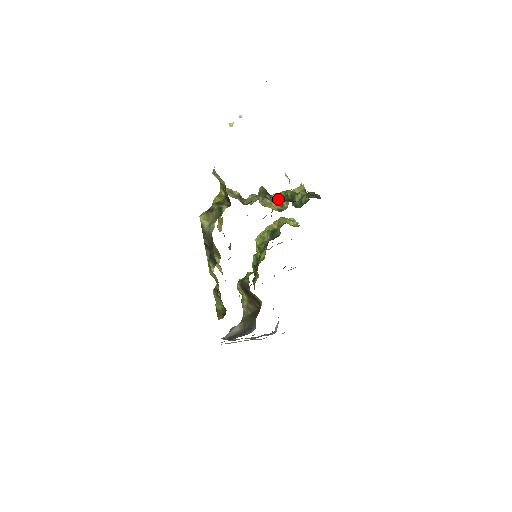
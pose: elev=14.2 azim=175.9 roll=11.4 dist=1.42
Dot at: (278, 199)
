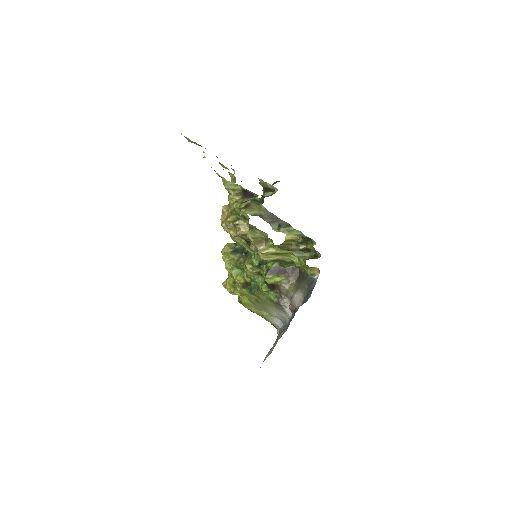
Dot at: occluded
